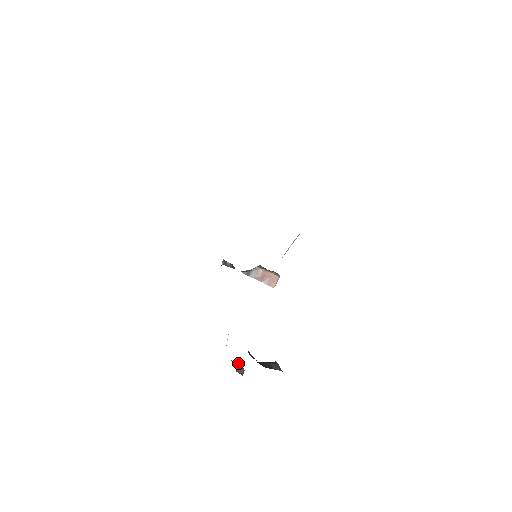
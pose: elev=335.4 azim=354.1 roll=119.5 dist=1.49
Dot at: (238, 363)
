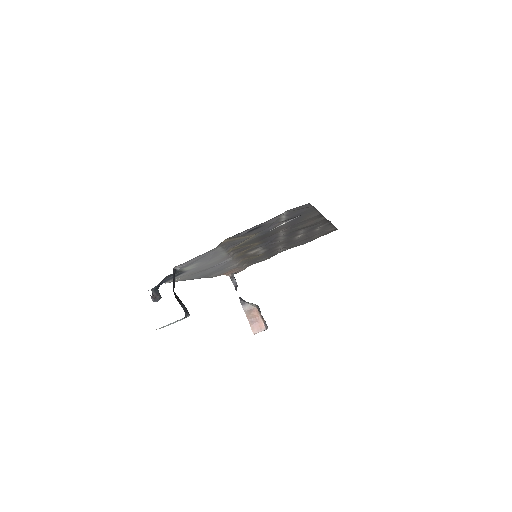
Dot at: (161, 297)
